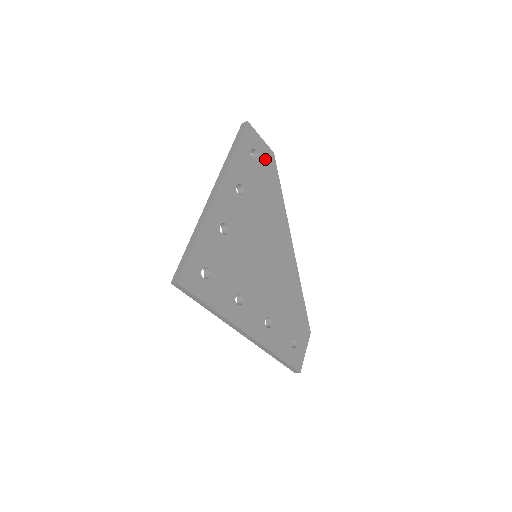
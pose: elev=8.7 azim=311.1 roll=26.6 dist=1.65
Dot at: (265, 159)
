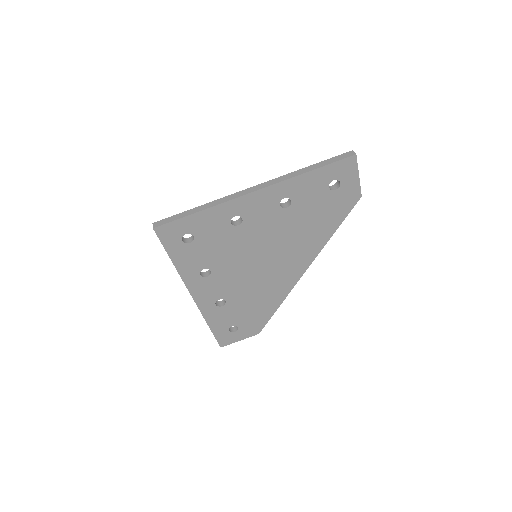
Dot at: (344, 195)
